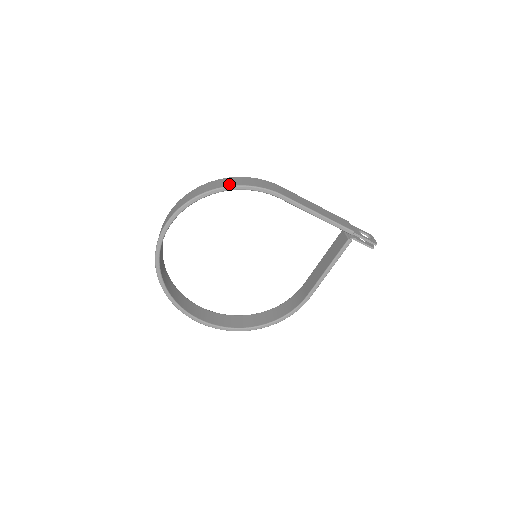
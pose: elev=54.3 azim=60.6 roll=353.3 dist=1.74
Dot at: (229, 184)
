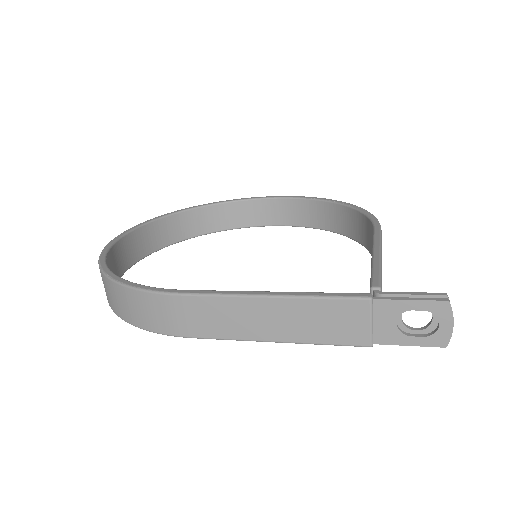
Dot at: (117, 312)
